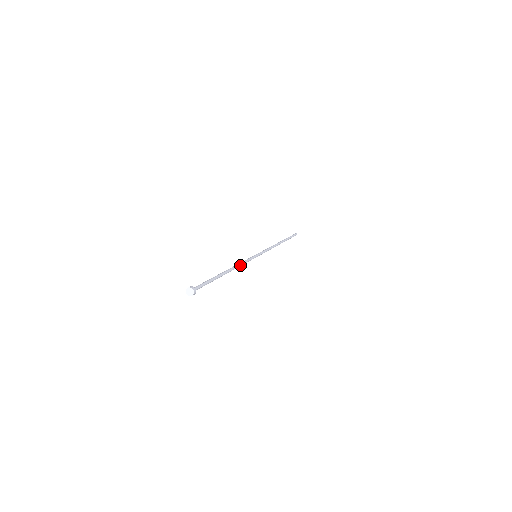
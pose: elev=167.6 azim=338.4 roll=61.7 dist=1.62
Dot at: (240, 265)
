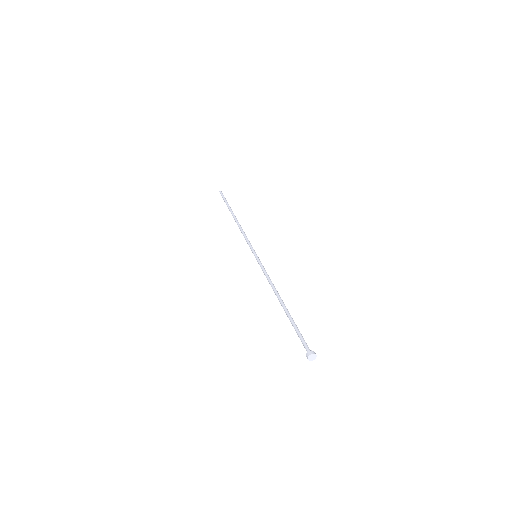
Dot at: (271, 282)
